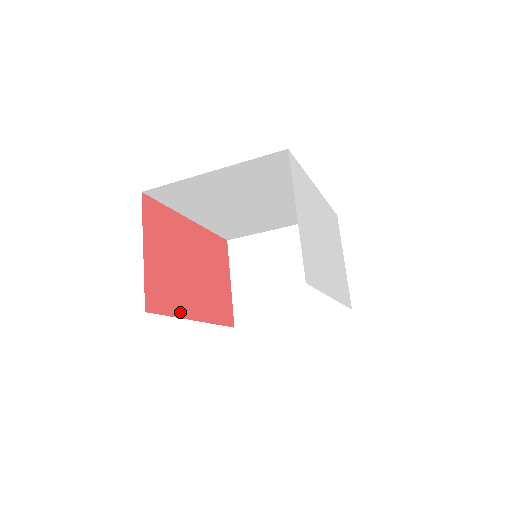
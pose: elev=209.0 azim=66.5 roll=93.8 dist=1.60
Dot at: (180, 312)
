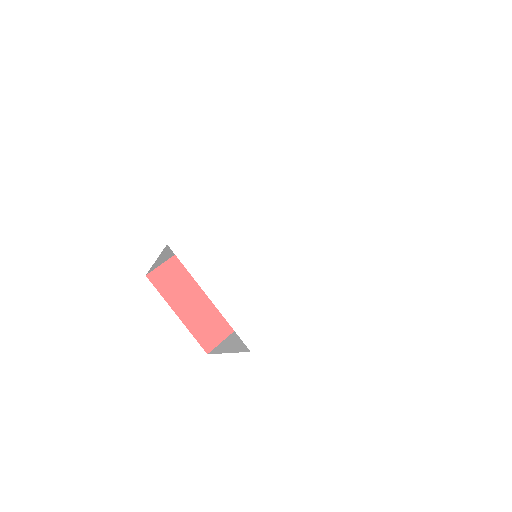
Dot at: occluded
